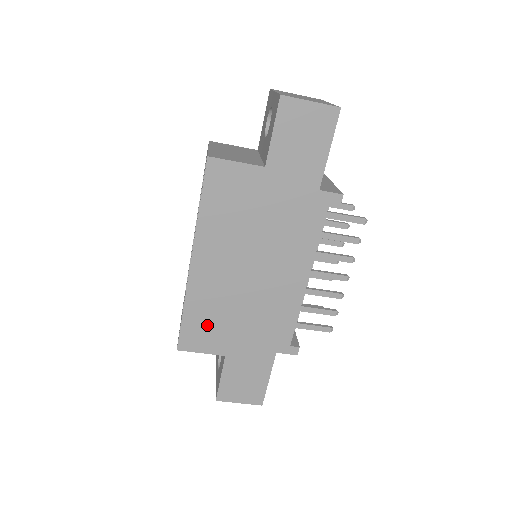
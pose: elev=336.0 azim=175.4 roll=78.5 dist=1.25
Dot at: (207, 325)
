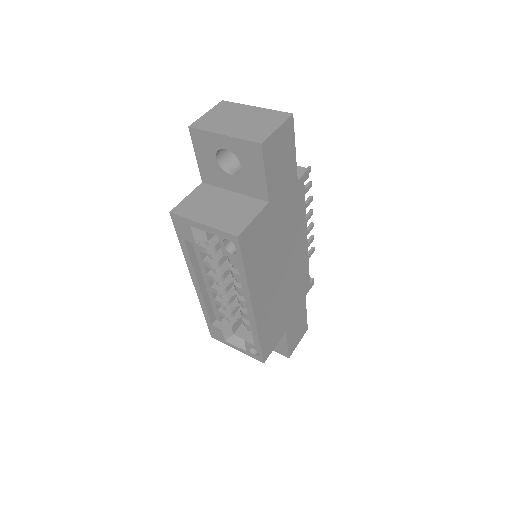
Dot at: (272, 330)
